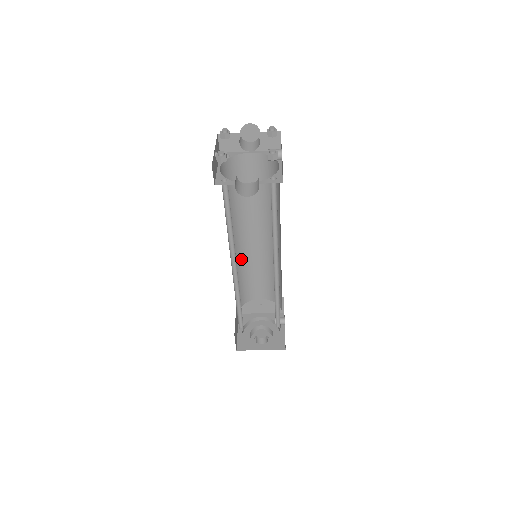
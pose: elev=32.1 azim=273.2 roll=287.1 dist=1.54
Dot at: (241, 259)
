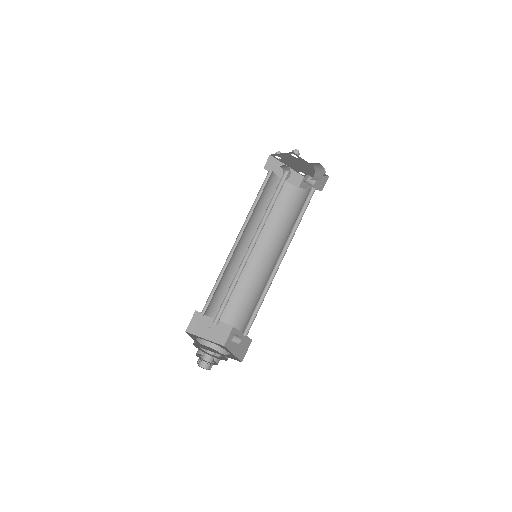
Dot at: (230, 263)
